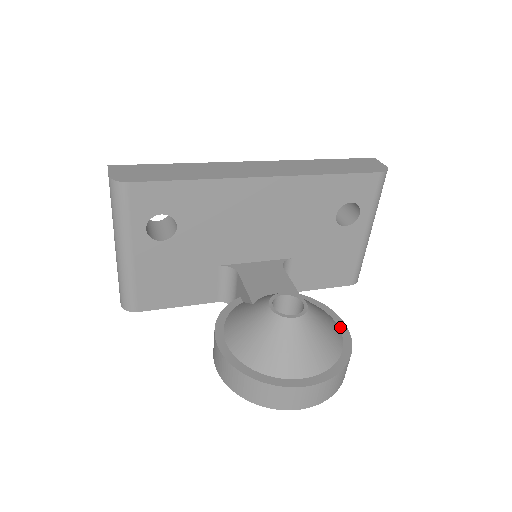
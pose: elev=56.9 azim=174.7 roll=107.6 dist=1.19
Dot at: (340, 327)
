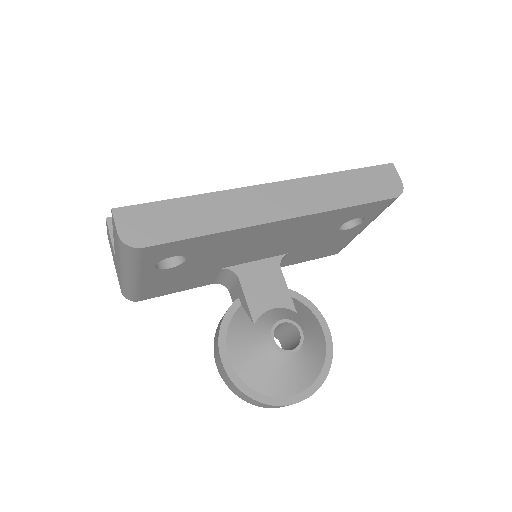
Dot at: (325, 333)
